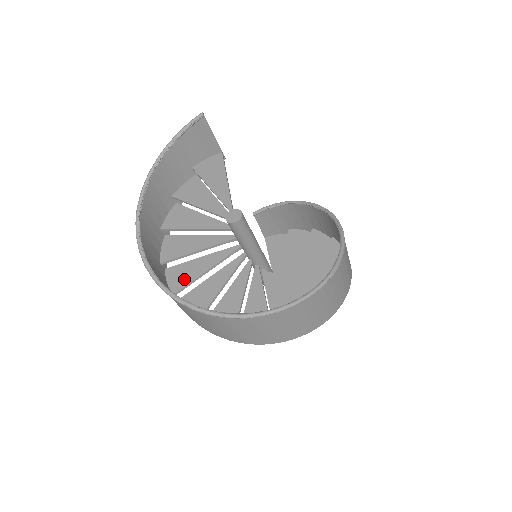
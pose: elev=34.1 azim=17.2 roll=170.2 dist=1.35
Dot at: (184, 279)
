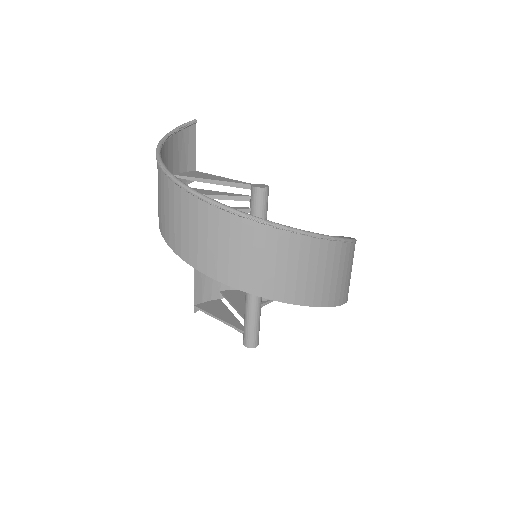
Dot at: occluded
